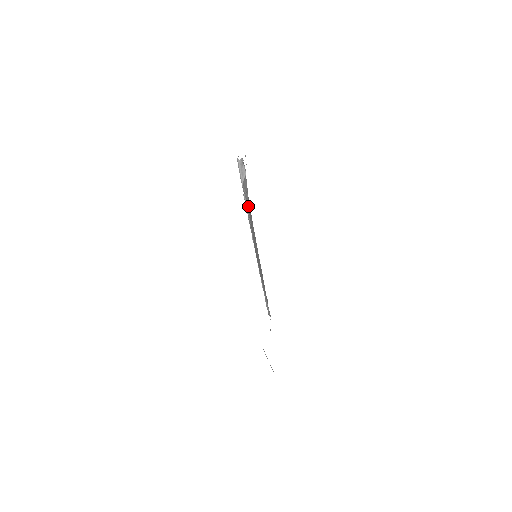
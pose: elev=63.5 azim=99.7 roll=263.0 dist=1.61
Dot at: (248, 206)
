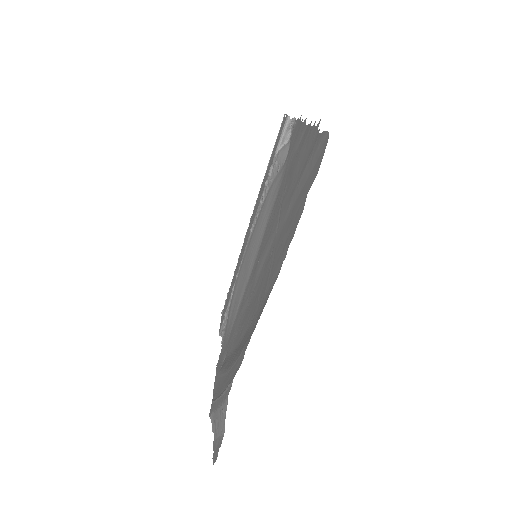
Dot at: (270, 185)
